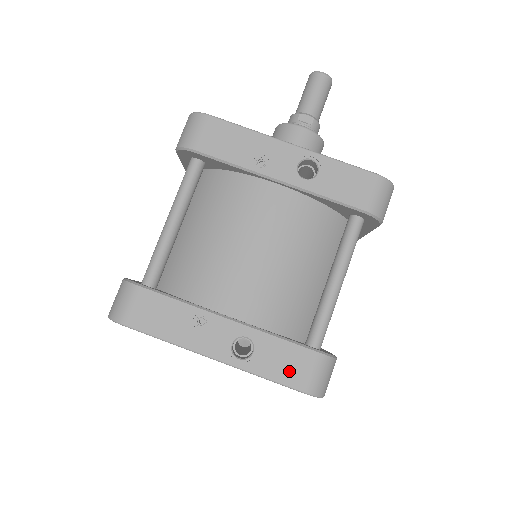
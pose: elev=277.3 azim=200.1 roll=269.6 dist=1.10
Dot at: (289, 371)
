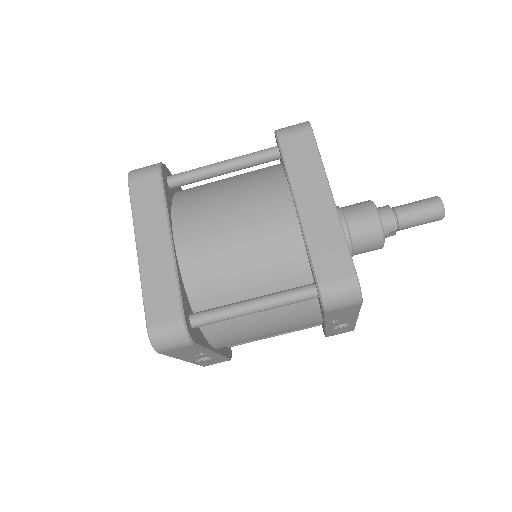
Dot at: (209, 363)
